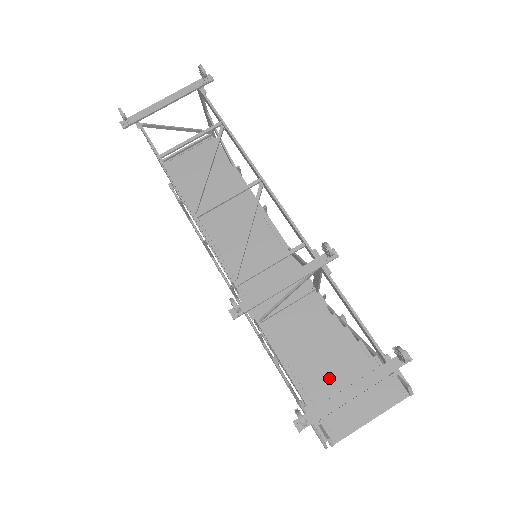
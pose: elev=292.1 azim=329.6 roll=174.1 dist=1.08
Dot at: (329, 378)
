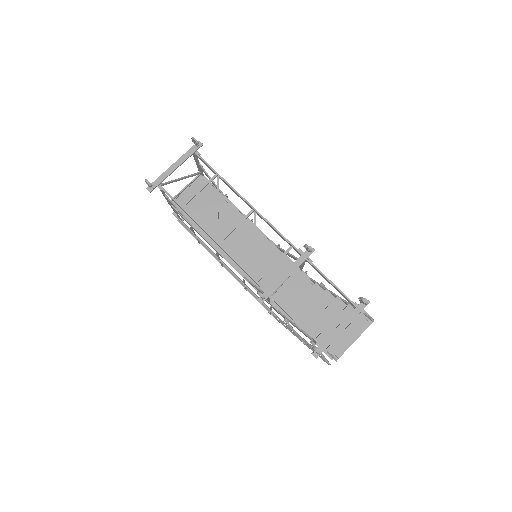
Dot at: (324, 324)
